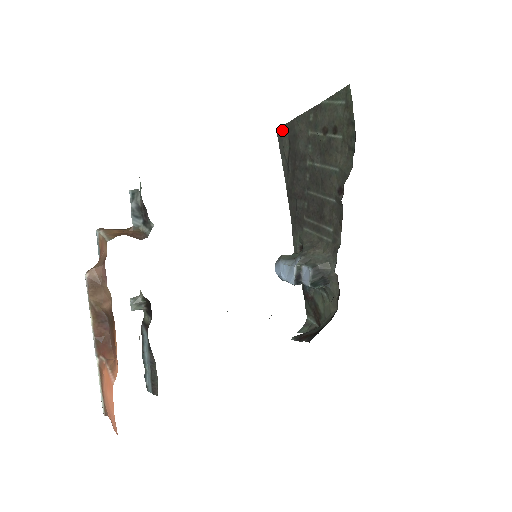
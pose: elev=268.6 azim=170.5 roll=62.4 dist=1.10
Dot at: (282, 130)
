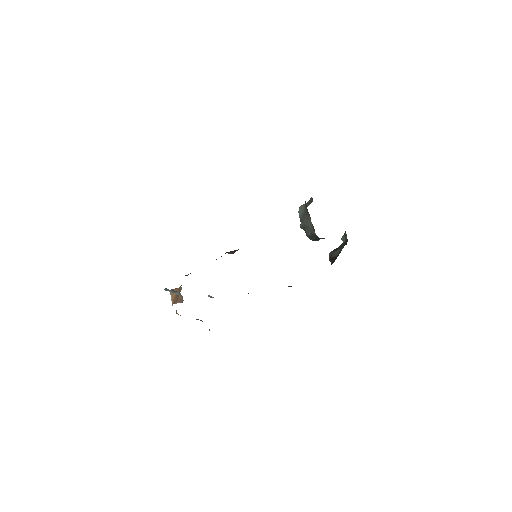
Dot at: occluded
